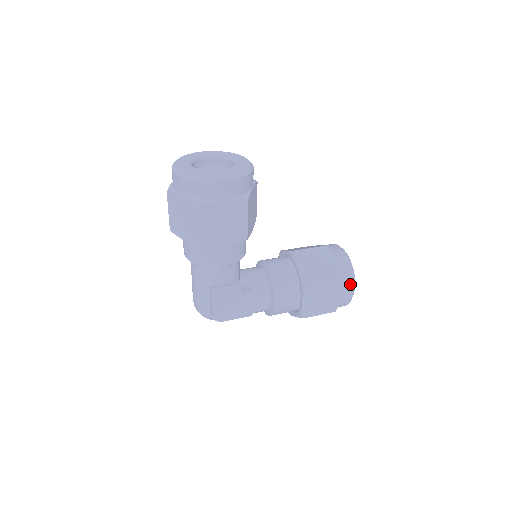
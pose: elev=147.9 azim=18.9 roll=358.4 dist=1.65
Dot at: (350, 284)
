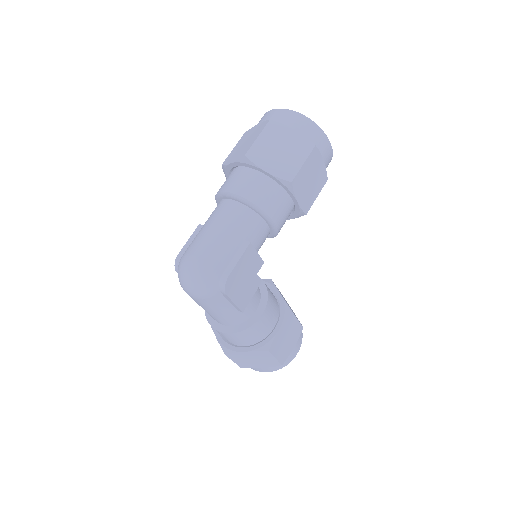
Dot at: (300, 340)
